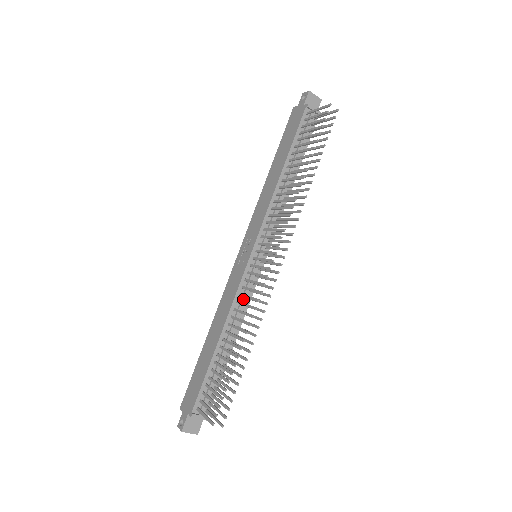
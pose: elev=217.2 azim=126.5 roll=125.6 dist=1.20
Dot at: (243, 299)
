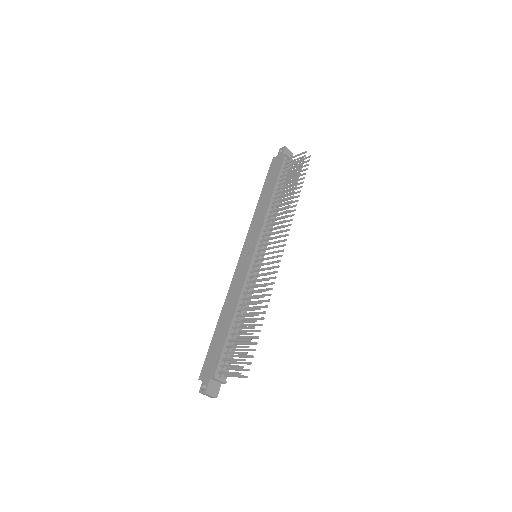
Dot at: occluded
